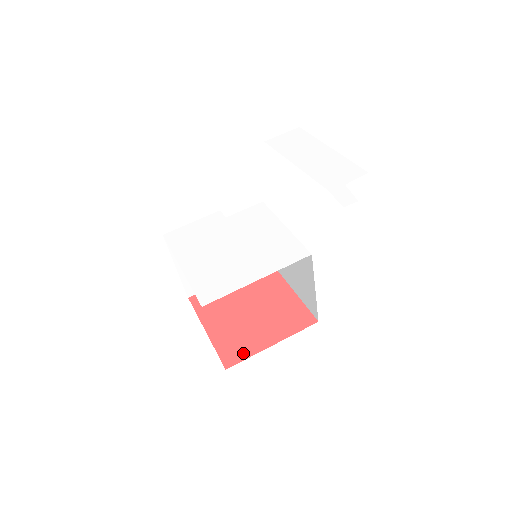
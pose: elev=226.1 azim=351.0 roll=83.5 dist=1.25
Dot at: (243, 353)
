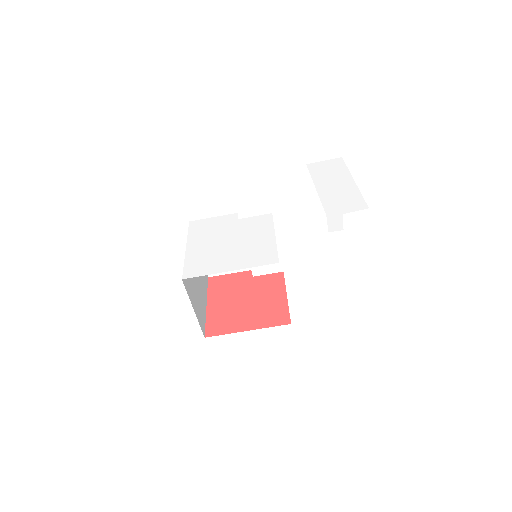
Dot at: (223, 330)
